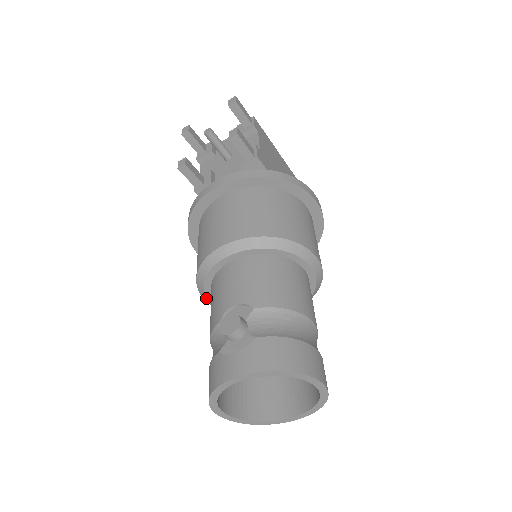
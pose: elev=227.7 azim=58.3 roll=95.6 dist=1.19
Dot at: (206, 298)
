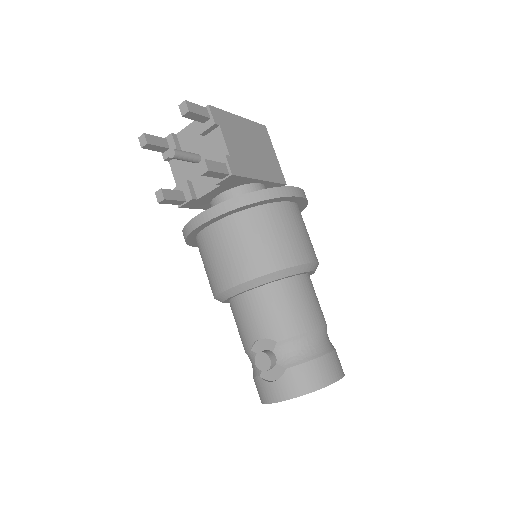
Dot at: occluded
